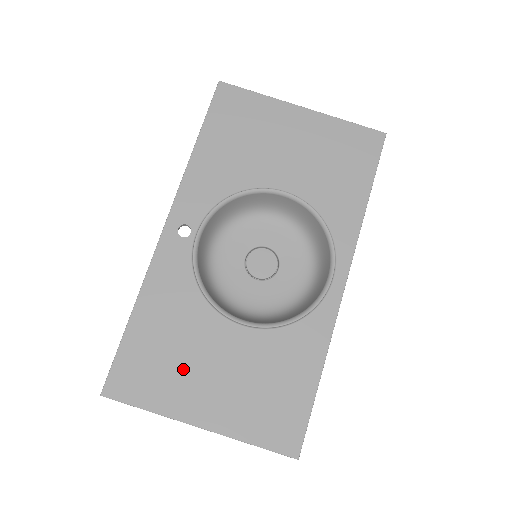
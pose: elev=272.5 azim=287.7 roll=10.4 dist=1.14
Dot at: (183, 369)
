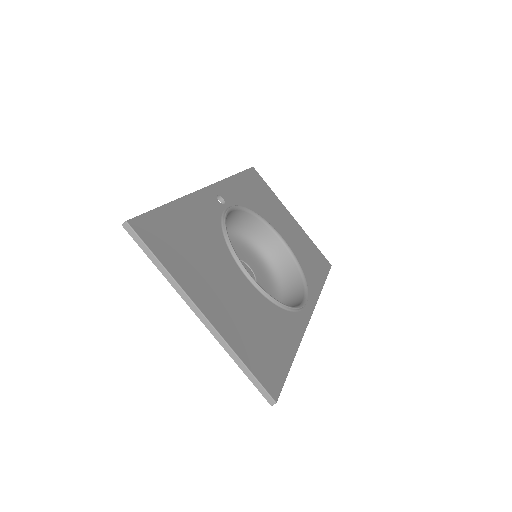
Dot at: (200, 265)
